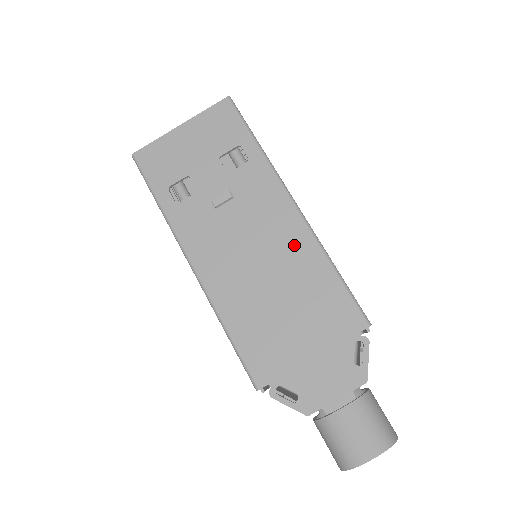
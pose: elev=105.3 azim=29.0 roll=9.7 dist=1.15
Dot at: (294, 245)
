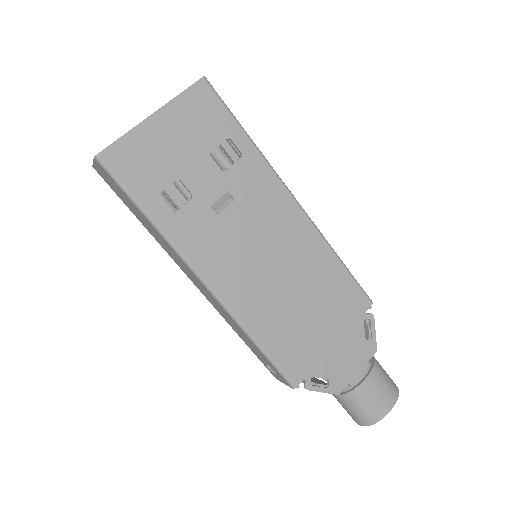
Dot at: (302, 242)
